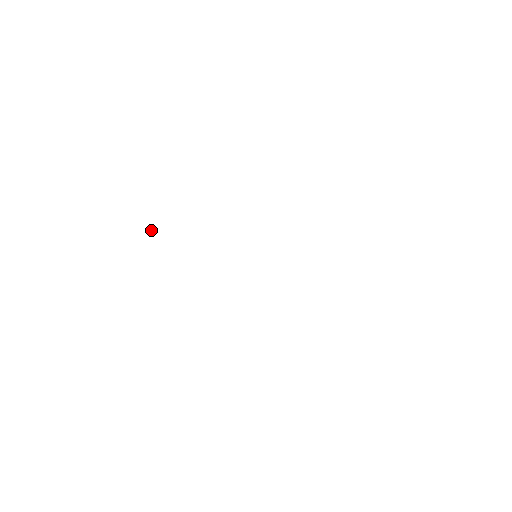
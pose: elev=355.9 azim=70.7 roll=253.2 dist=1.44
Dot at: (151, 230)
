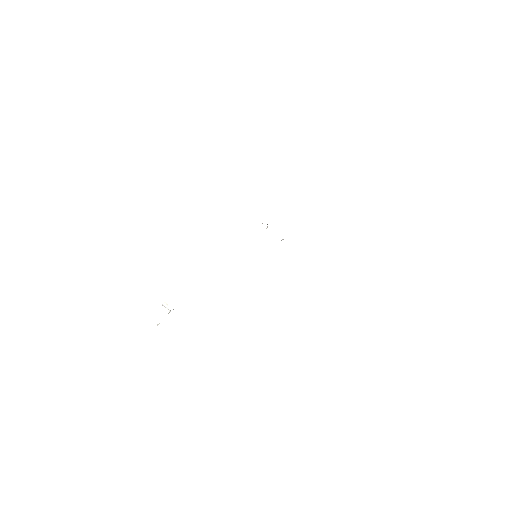
Dot at: (164, 306)
